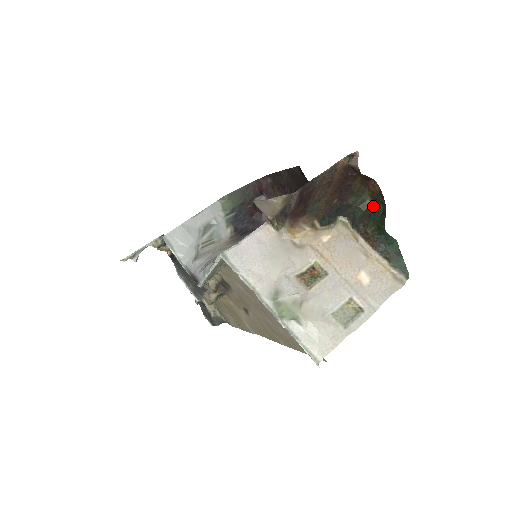
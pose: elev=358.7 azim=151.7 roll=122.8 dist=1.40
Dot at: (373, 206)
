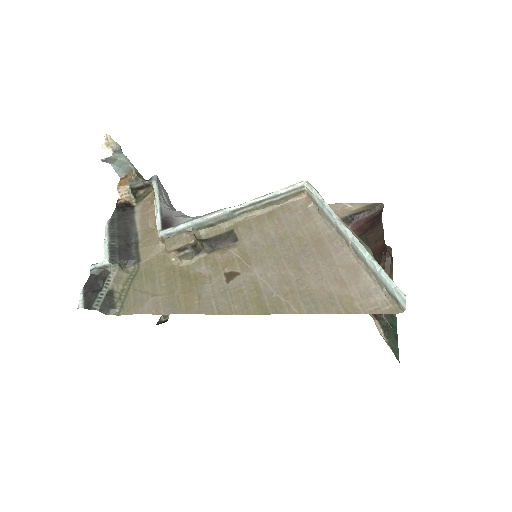
Dot at: occluded
